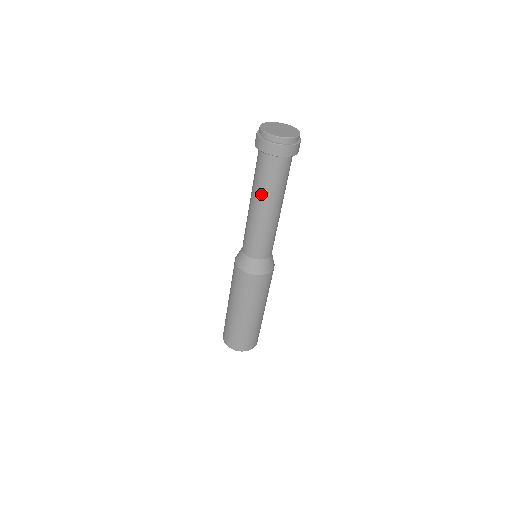
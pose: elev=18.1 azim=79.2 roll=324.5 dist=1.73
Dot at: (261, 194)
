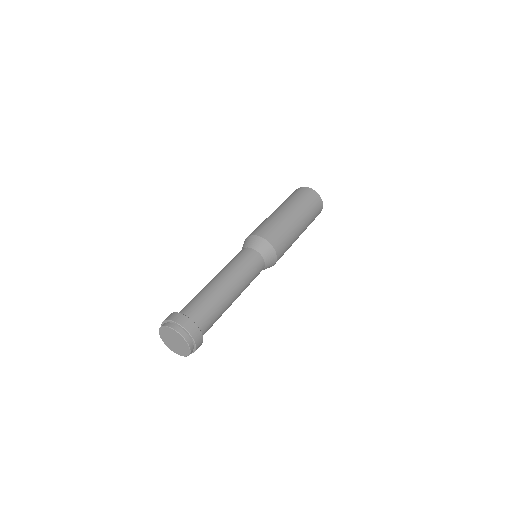
Dot at: occluded
